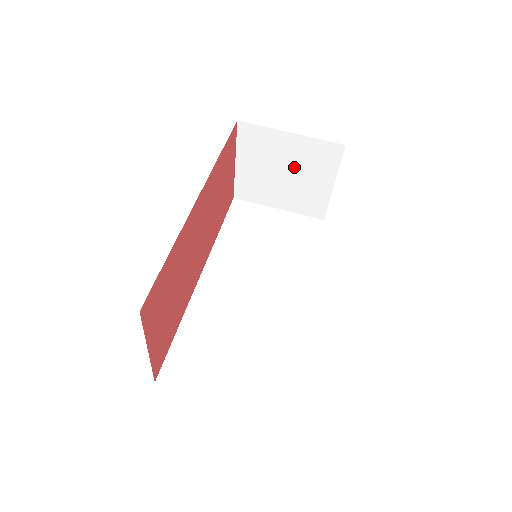
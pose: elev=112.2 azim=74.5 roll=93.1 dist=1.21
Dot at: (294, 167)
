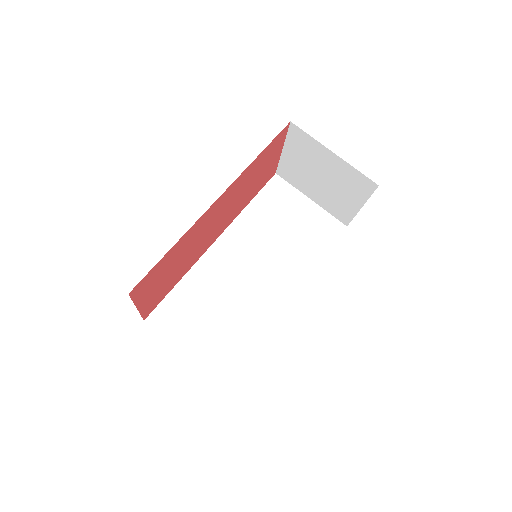
Dot at: (331, 178)
